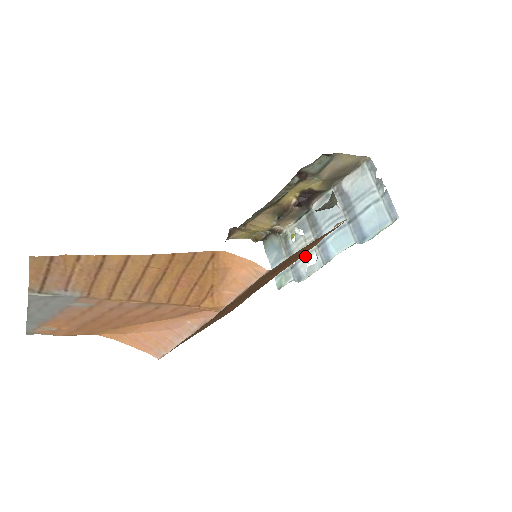
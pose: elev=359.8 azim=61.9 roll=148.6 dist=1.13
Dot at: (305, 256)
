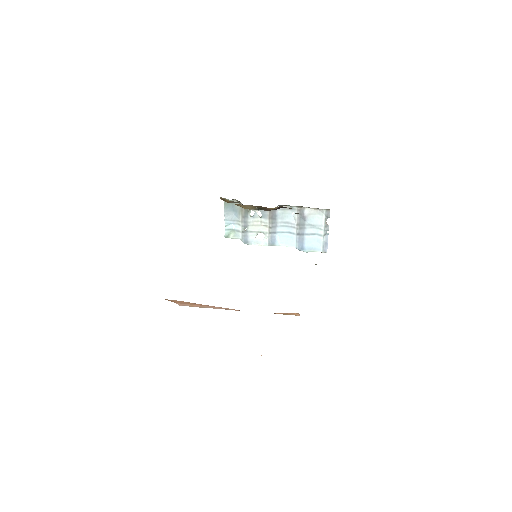
Dot at: (257, 232)
